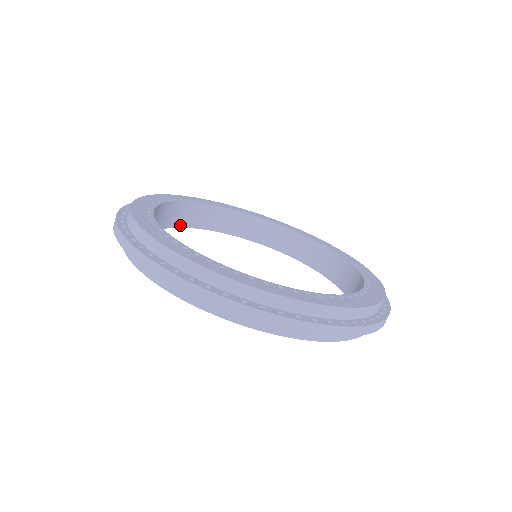
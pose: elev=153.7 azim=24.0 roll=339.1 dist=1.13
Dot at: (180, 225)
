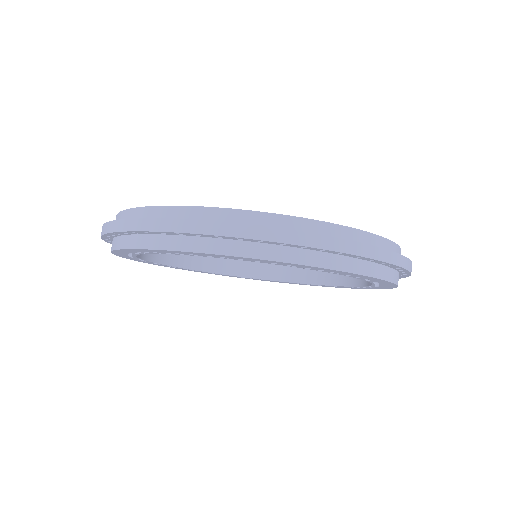
Dot at: (154, 260)
